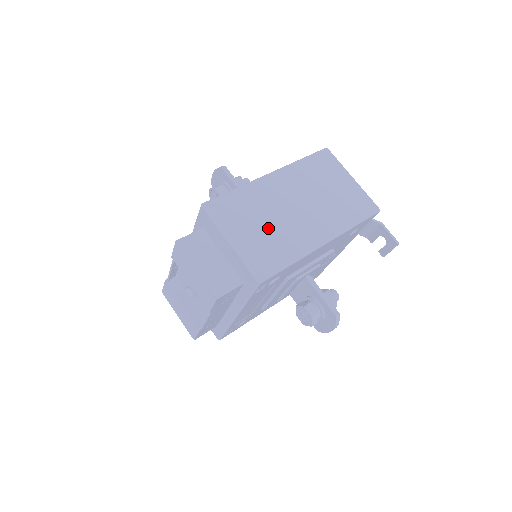
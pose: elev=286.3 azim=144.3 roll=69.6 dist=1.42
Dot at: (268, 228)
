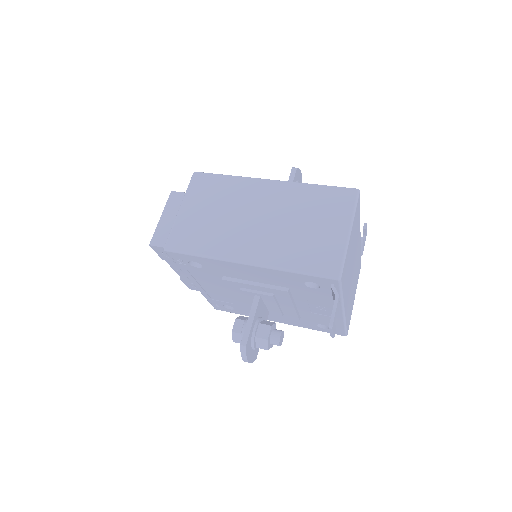
Dot at: (215, 218)
